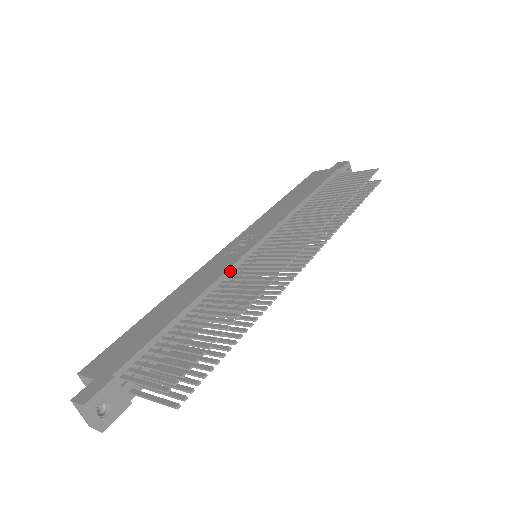
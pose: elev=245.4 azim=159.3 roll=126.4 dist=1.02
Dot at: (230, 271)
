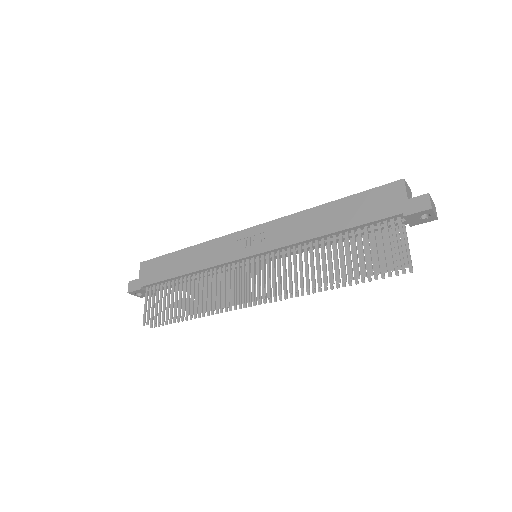
Dot at: (223, 265)
